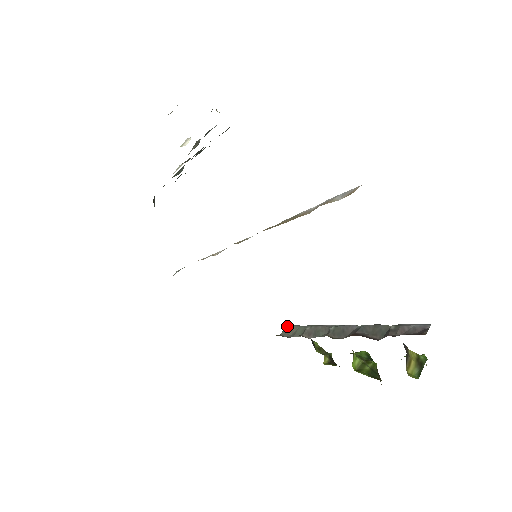
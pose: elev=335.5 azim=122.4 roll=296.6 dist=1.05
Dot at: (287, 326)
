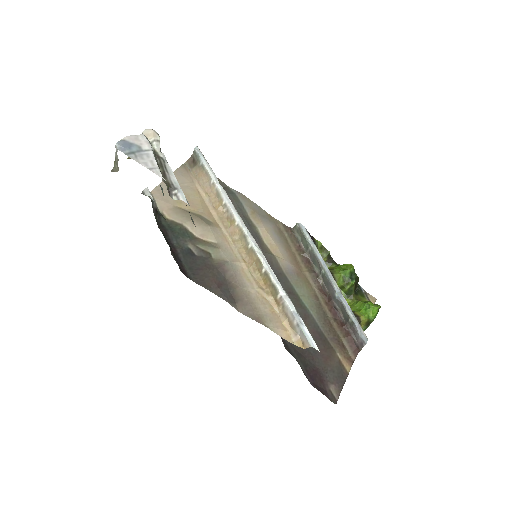
Dot at: (298, 224)
